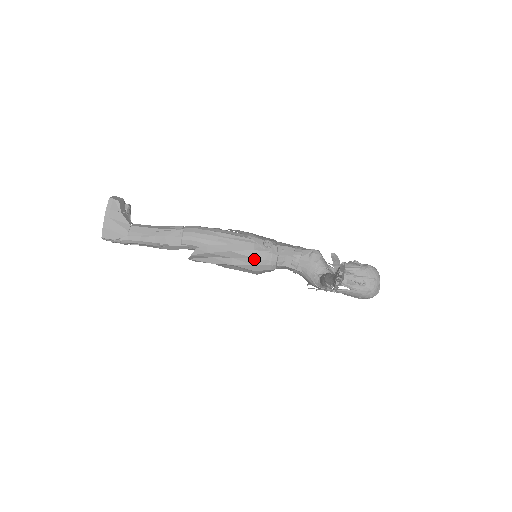
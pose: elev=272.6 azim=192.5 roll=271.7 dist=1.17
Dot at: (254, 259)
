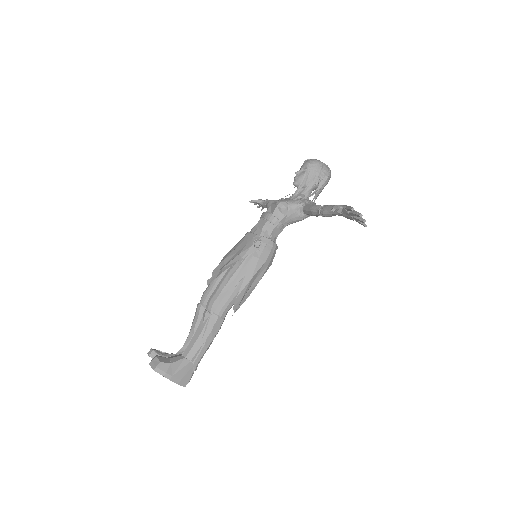
Dot at: (266, 262)
